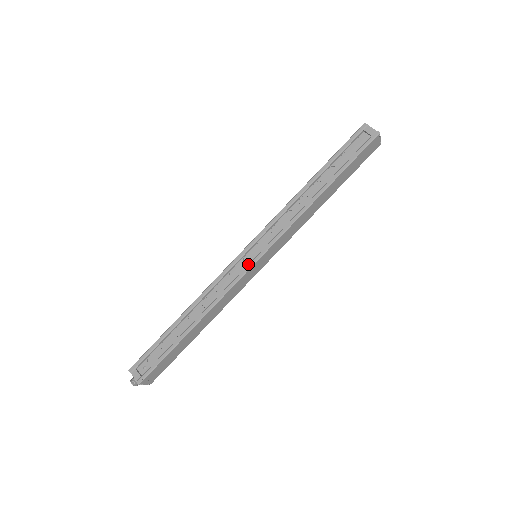
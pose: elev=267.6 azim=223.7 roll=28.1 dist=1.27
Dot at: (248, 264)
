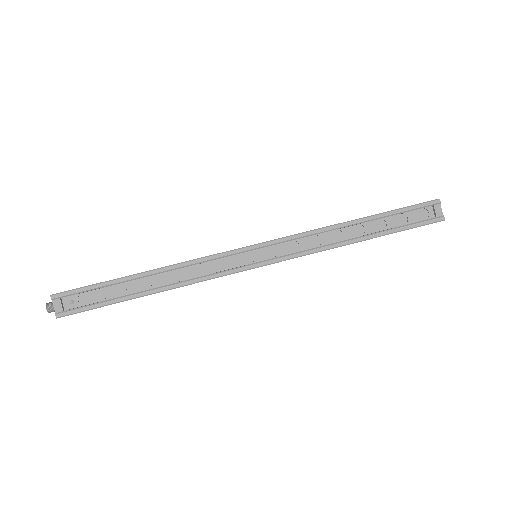
Dot at: (246, 265)
